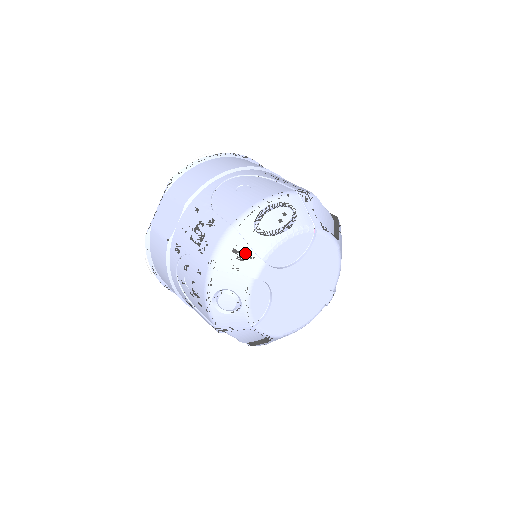
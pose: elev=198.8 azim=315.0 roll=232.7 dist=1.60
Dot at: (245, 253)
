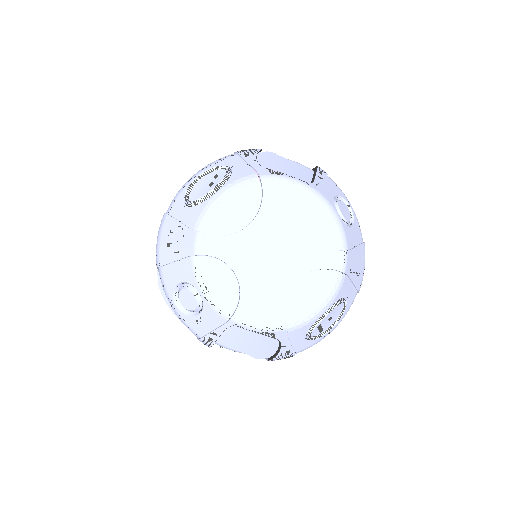
Dot at: (179, 233)
